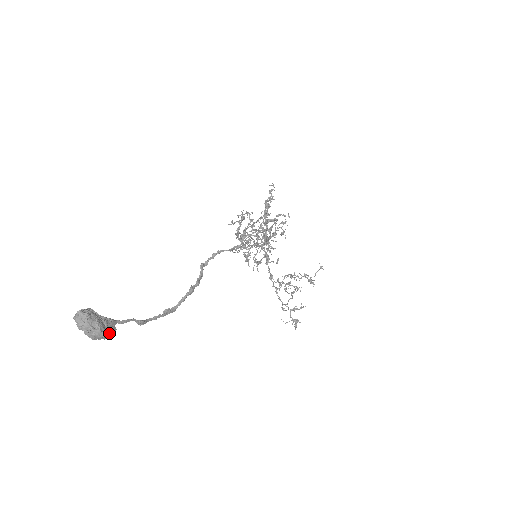
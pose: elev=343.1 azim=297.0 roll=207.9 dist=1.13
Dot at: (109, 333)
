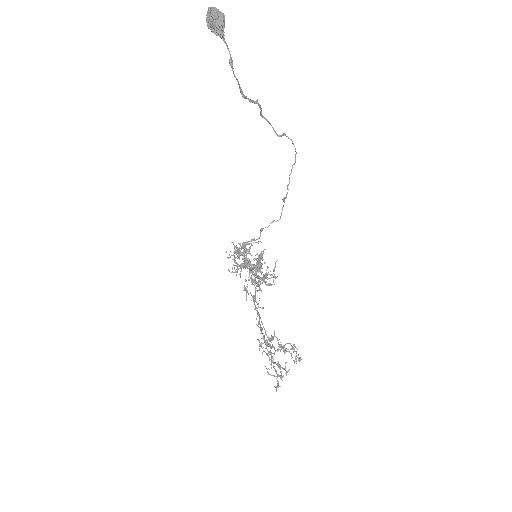
Dot at: (223, 28)
